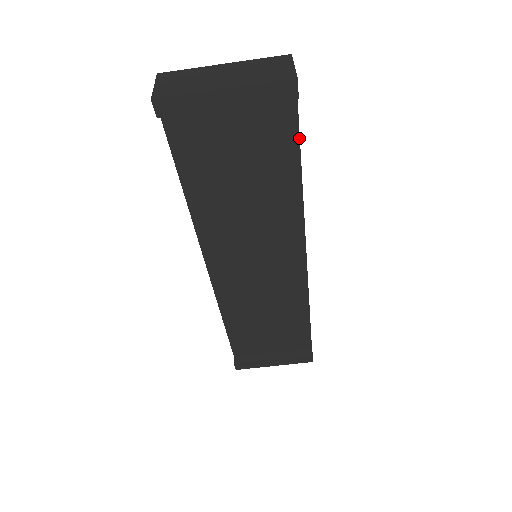
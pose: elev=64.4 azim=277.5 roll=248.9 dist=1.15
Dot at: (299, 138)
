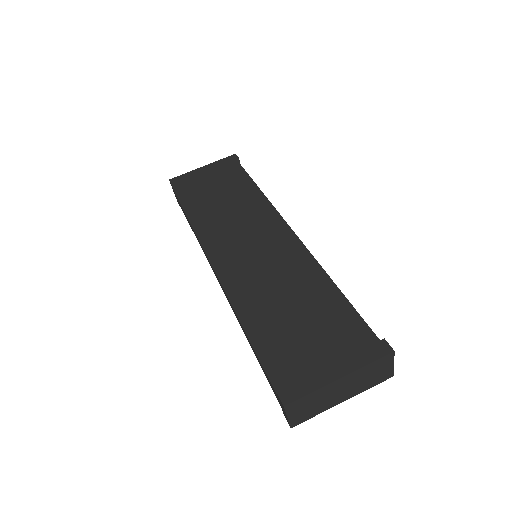
Dot at: (250, 177)
